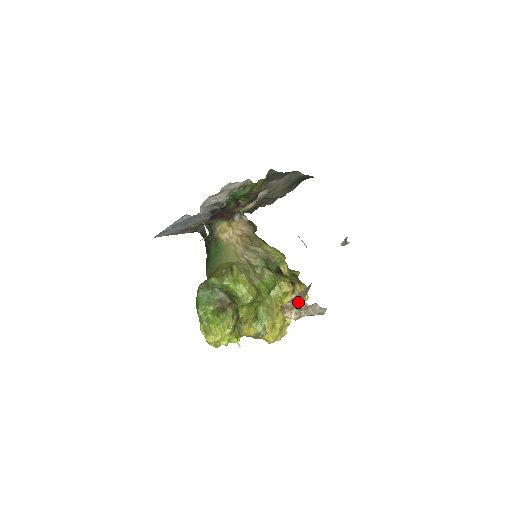
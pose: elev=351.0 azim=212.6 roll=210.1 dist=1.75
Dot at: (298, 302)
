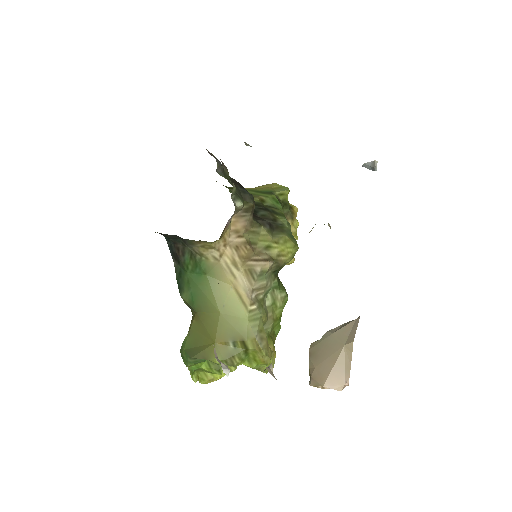
Dot at: (341, 390)
